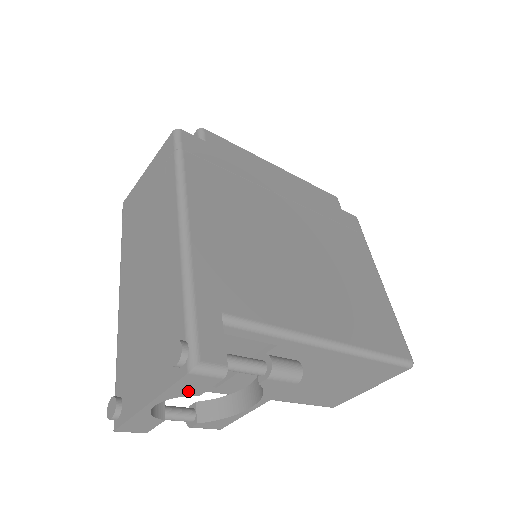
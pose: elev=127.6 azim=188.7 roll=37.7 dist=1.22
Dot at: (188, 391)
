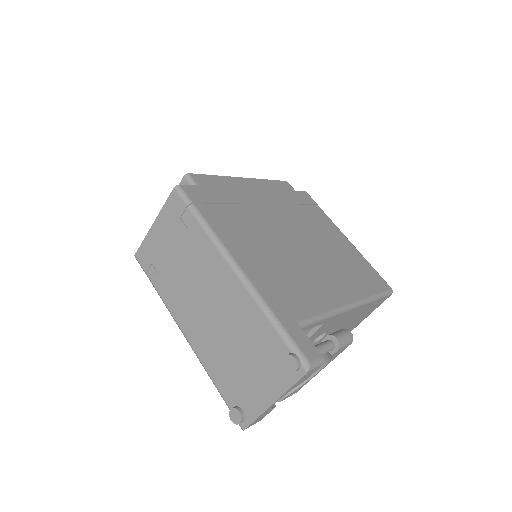
Dot at: (300, 383)
